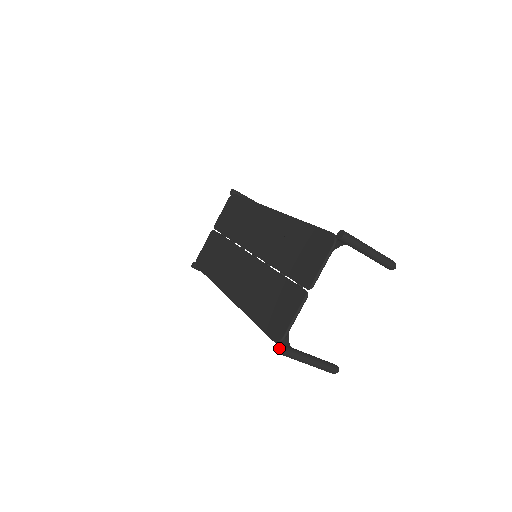
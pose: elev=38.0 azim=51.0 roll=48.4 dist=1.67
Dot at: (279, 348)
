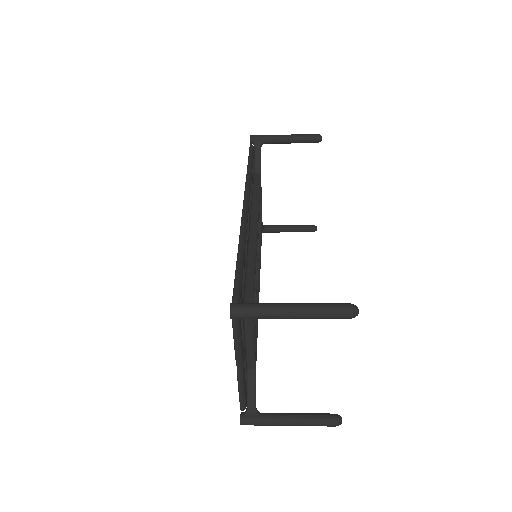
Dot at: (240, 420)
